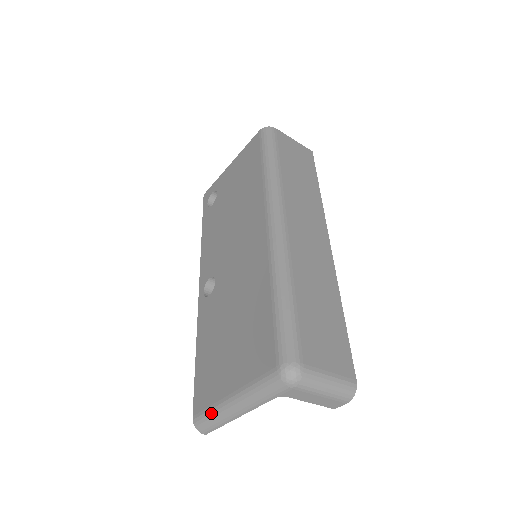
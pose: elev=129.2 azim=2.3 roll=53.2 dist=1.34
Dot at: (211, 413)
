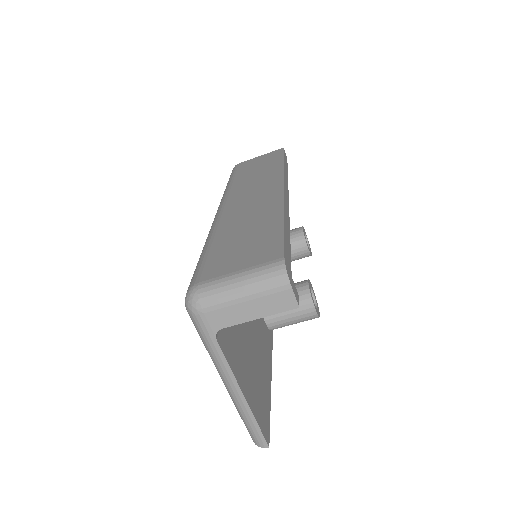
Dot at: occluded
